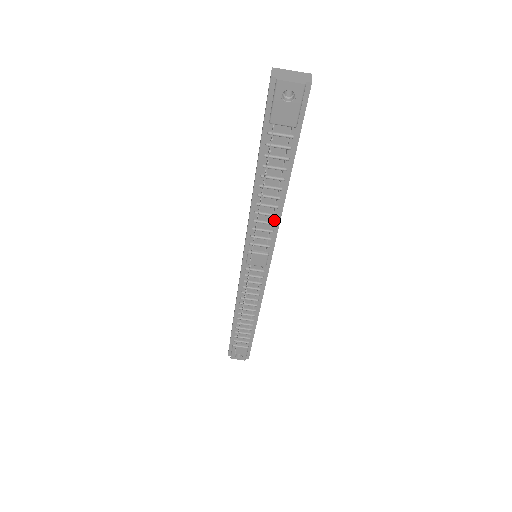
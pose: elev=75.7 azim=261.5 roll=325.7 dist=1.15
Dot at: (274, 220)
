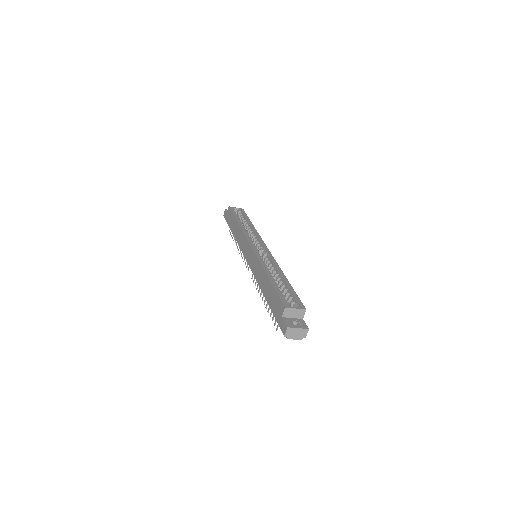
Dot at: occluded
